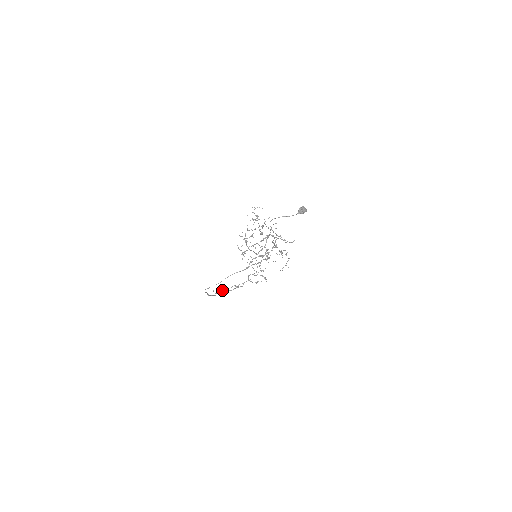
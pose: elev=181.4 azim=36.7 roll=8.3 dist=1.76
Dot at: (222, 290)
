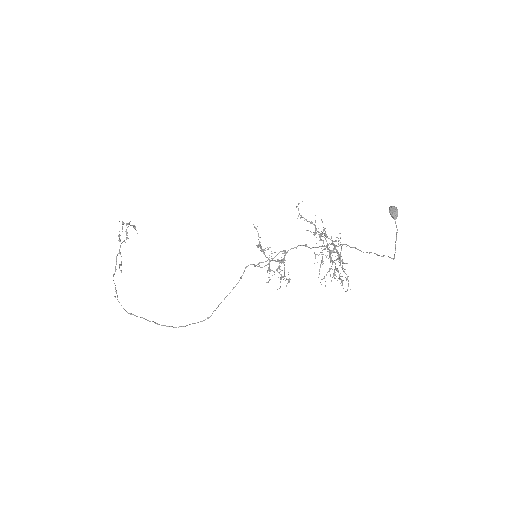
Dot at: (115, 285)
